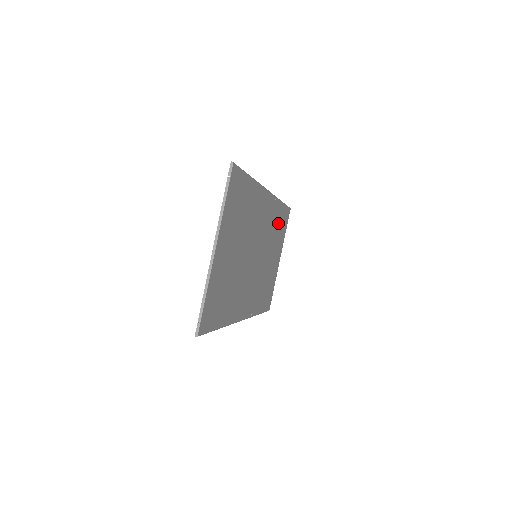
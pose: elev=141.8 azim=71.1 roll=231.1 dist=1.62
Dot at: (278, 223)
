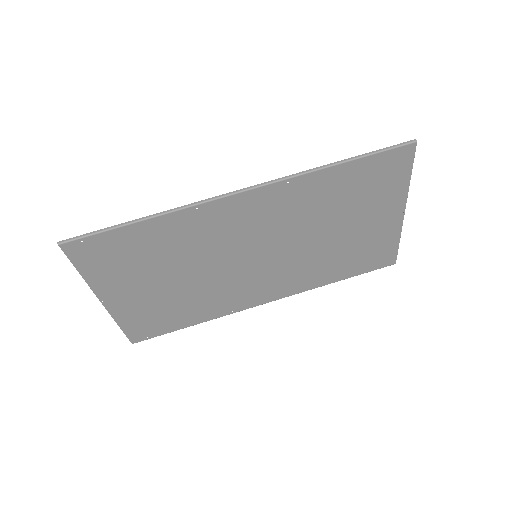
Dot at: (343, 190)
